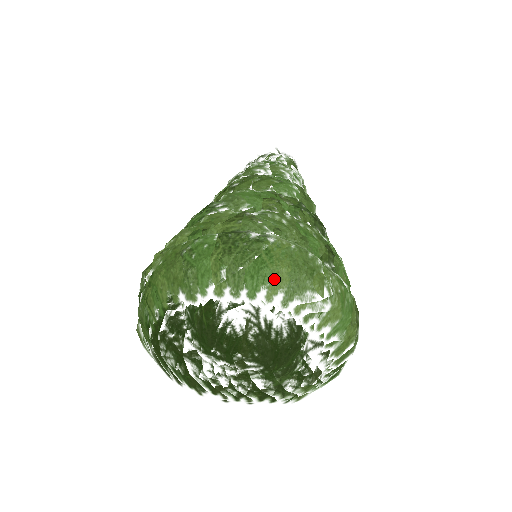
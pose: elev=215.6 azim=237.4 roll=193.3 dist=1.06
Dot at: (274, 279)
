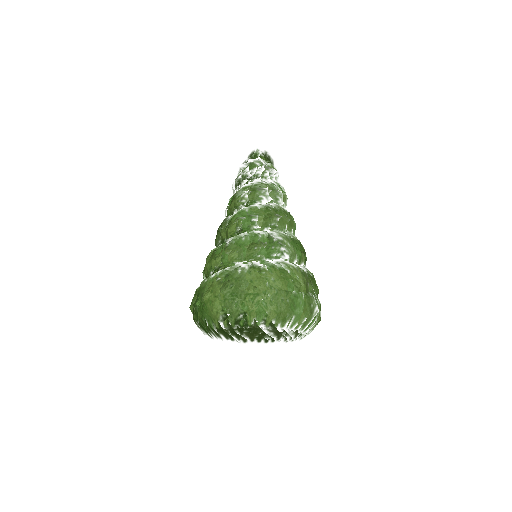
Dot at: occluded
